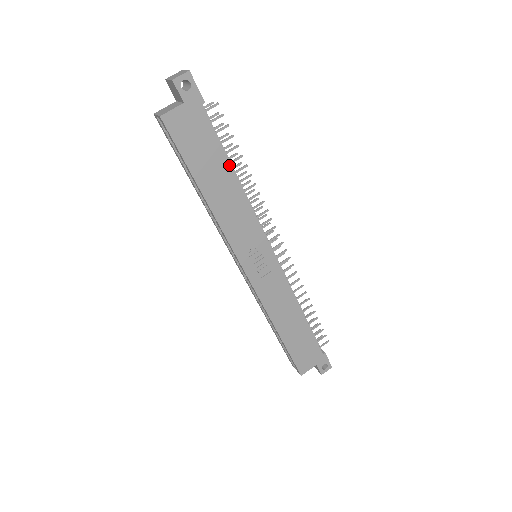
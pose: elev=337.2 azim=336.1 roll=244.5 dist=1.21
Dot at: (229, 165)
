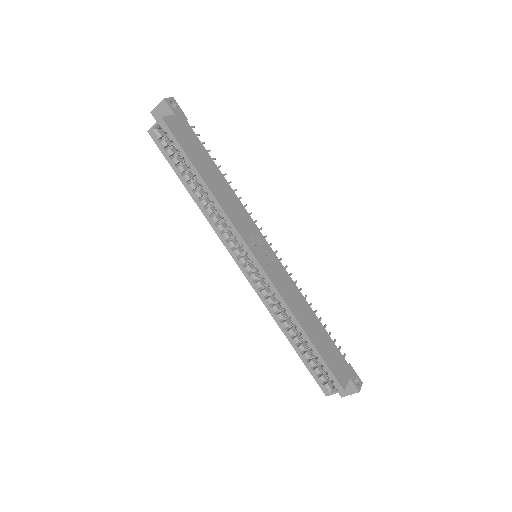
Dot at: (216, 166)
